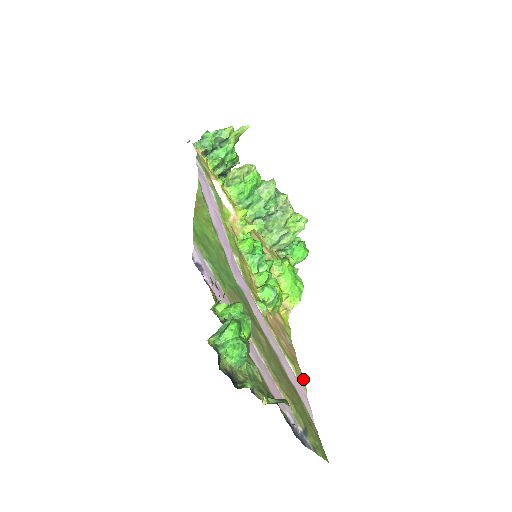
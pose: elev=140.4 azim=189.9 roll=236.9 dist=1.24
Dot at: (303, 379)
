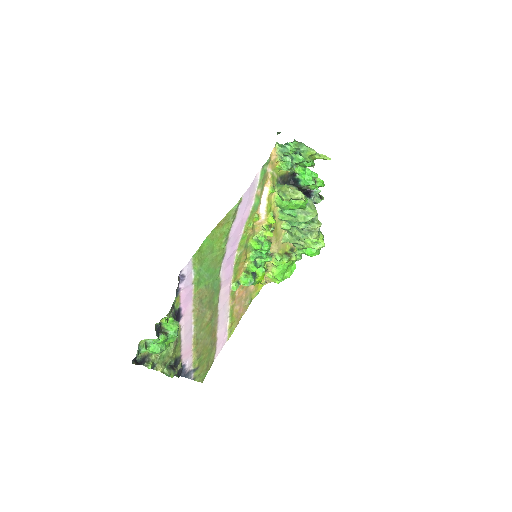
Dot at: (233, 331)
